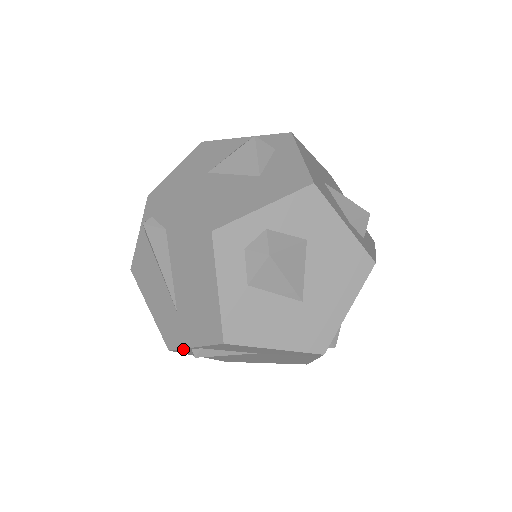
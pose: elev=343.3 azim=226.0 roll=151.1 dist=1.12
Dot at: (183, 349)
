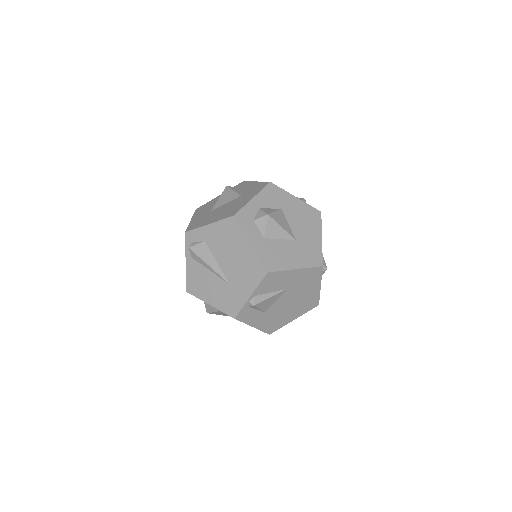
Dot at: (244, 308)
